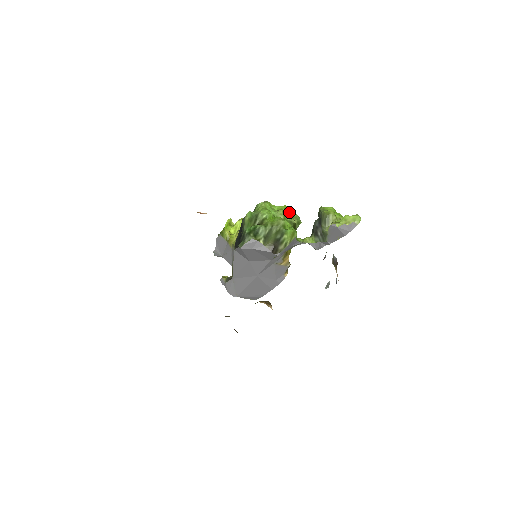
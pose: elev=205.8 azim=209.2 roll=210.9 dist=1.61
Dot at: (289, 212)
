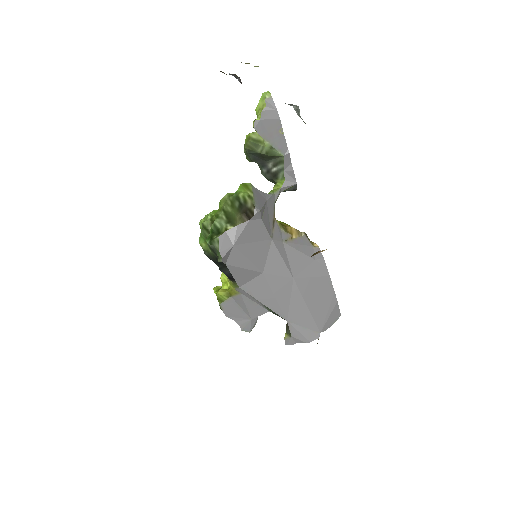
Dot at: occluded
